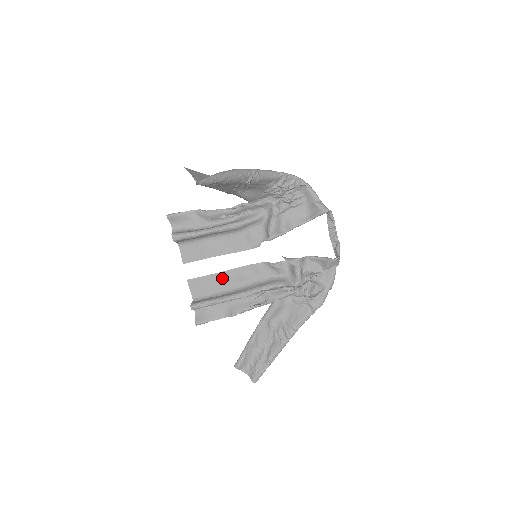
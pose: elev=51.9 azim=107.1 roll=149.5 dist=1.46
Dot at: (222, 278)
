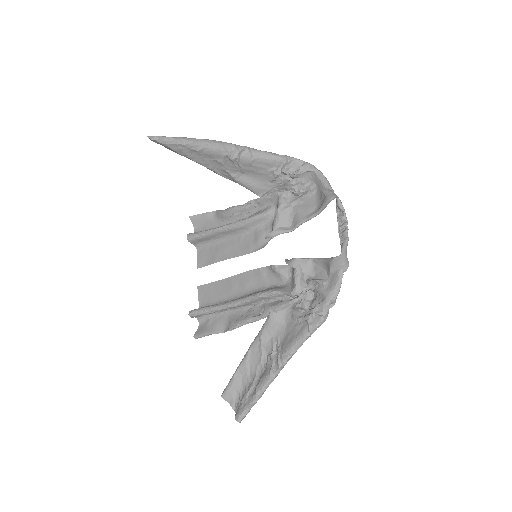
Dot at: (227, 285)
